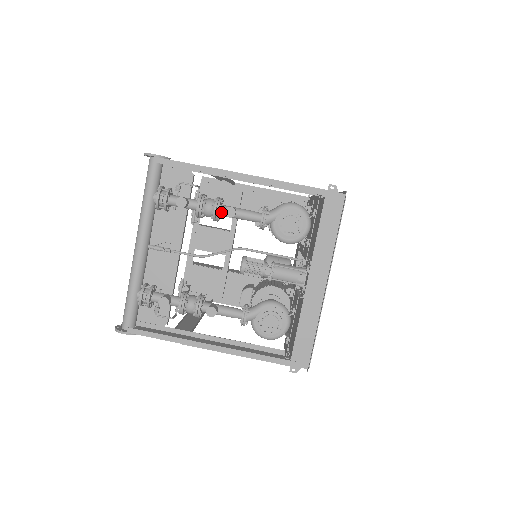
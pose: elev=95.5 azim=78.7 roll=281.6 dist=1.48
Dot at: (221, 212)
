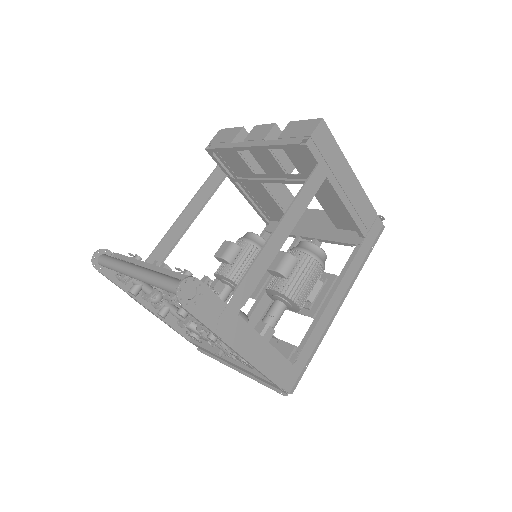
Dot at: occluded
